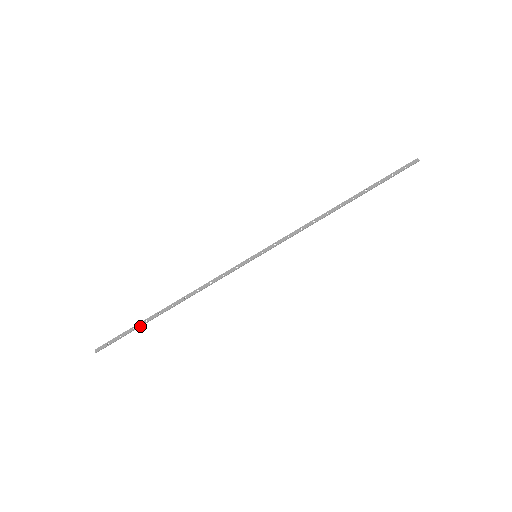
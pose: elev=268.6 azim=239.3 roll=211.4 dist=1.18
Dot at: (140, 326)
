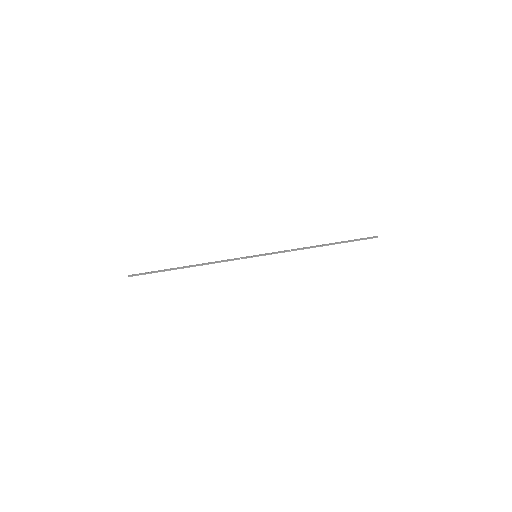
Dot at: (164, 271)
